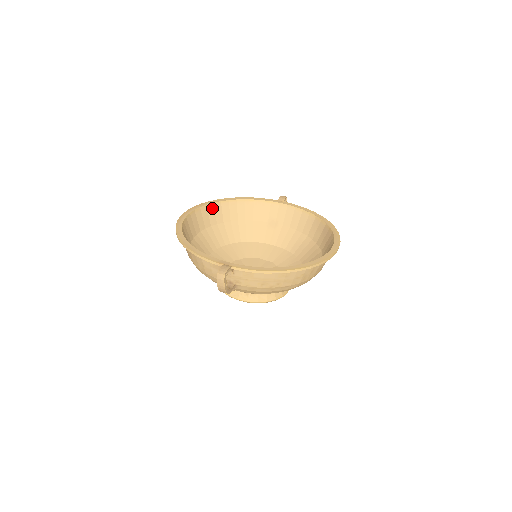
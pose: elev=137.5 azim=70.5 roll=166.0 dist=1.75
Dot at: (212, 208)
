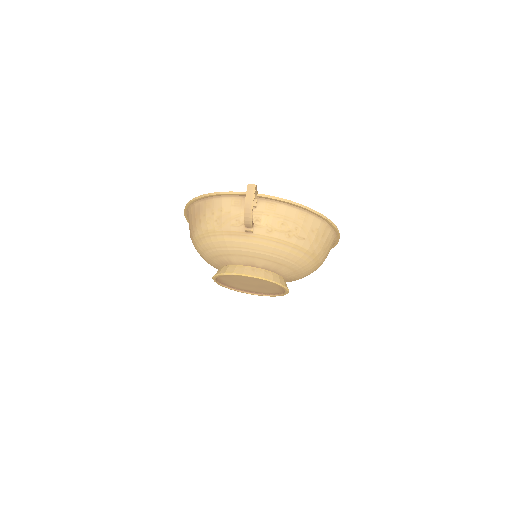
Dot at: occluded
